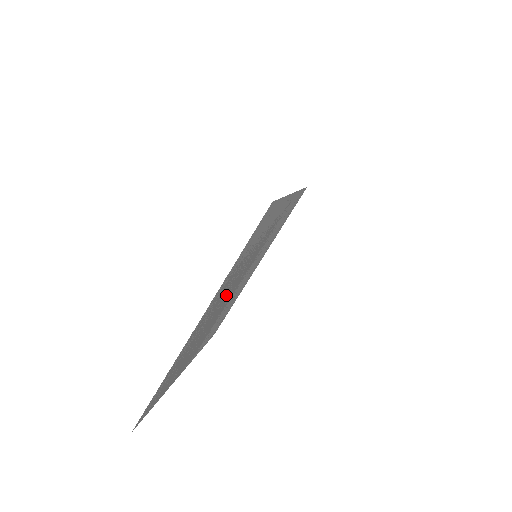
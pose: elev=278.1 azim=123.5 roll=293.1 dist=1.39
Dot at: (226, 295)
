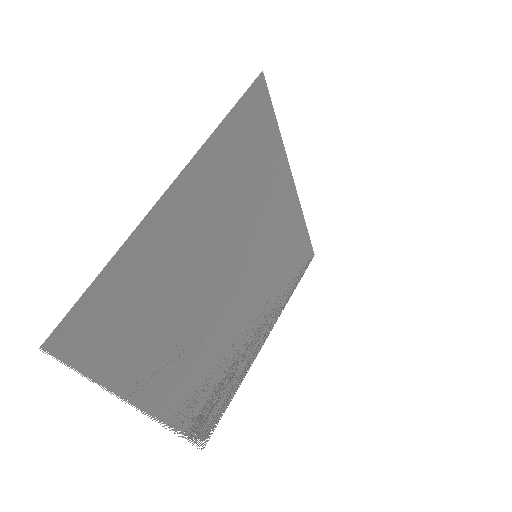
Dot at: (216, 254)
